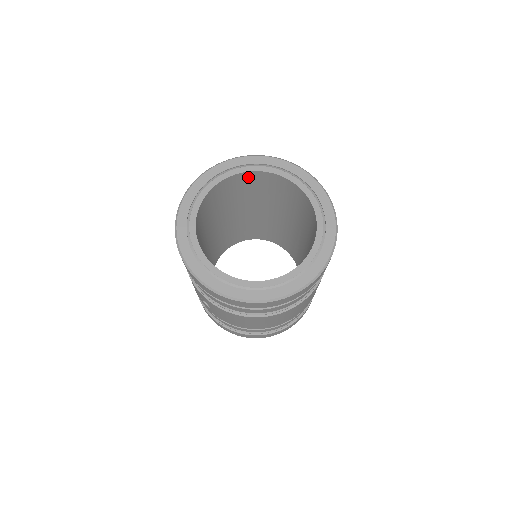
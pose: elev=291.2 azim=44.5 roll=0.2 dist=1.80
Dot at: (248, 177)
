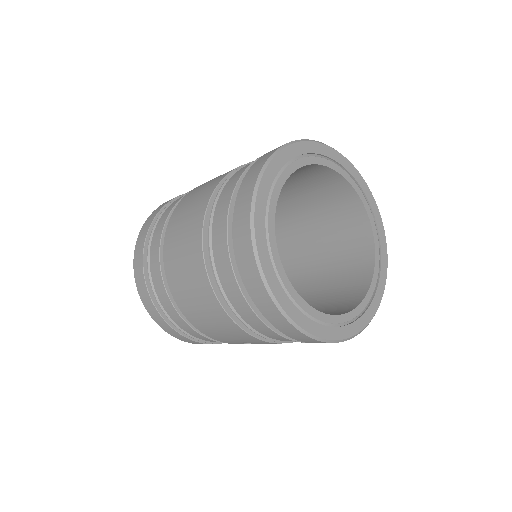
Dot at: occluded
